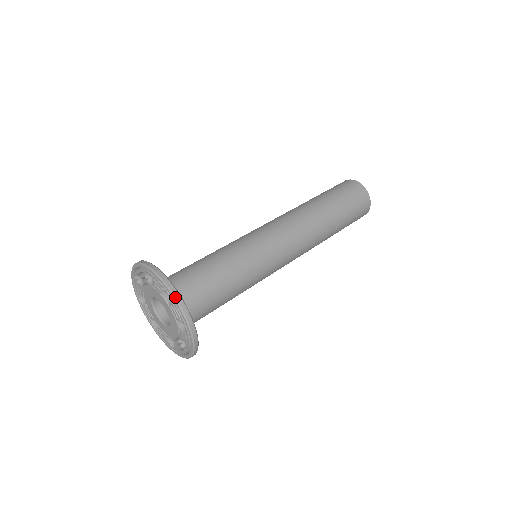
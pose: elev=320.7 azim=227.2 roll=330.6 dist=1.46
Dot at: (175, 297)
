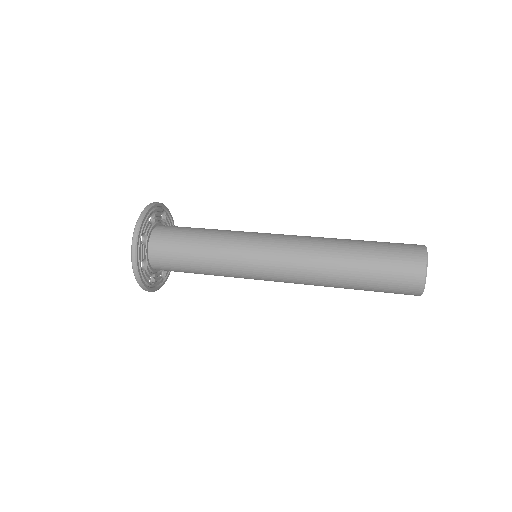
Dot at: (143, 210)
